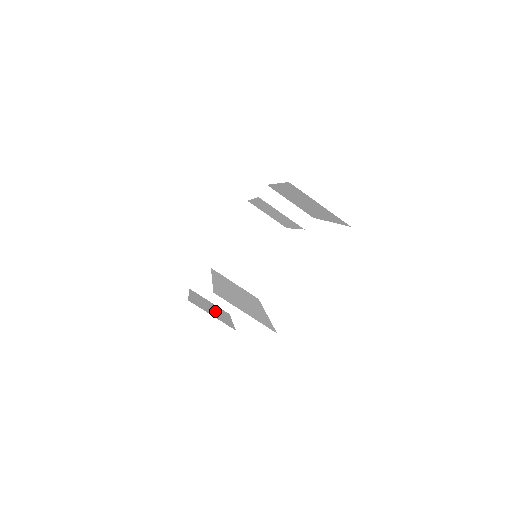
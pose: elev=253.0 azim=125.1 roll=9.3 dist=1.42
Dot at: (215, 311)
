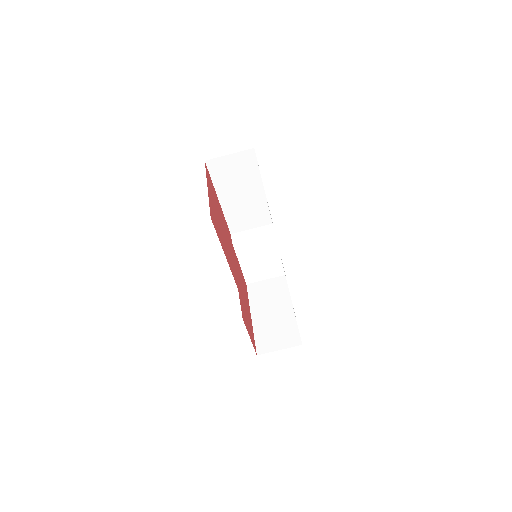
Dot at: occluded
